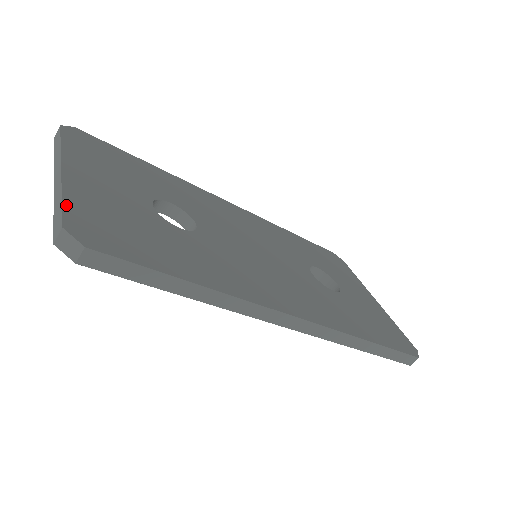
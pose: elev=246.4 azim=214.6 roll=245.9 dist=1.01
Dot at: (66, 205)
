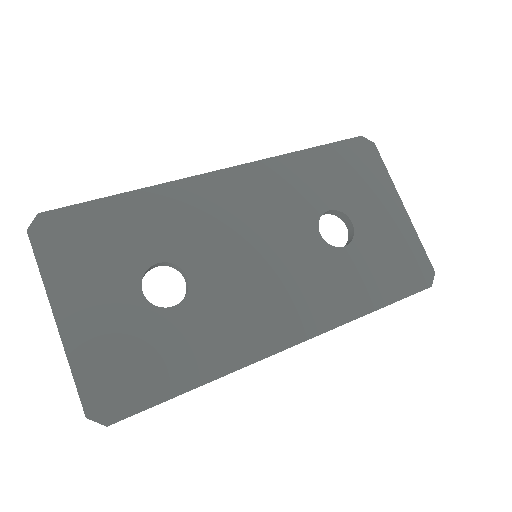
Dot at: (78, 383)
